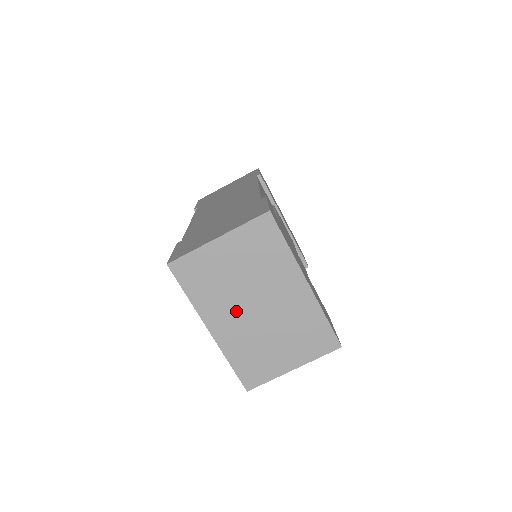
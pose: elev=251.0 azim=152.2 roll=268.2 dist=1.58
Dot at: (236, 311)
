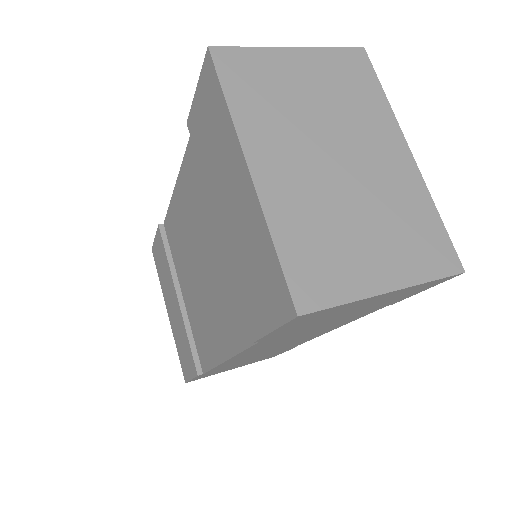
Dot at: (301, 153)
